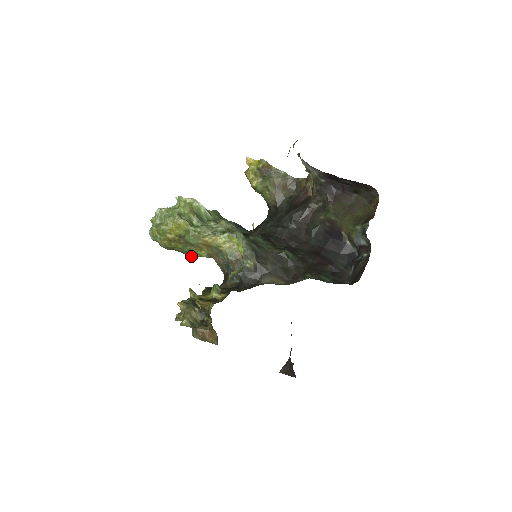
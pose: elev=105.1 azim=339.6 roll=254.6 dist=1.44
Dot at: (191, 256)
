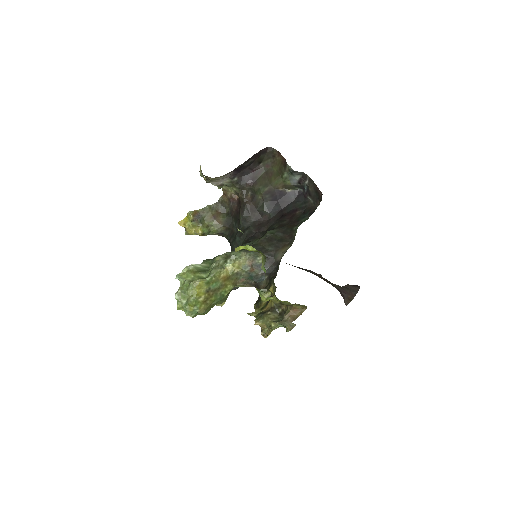
Dot at: (224, 299)
